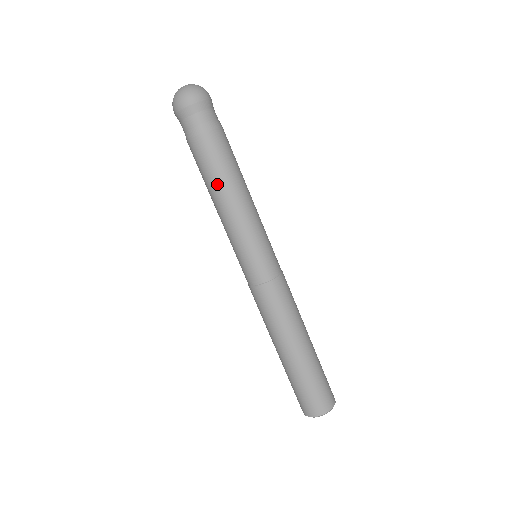
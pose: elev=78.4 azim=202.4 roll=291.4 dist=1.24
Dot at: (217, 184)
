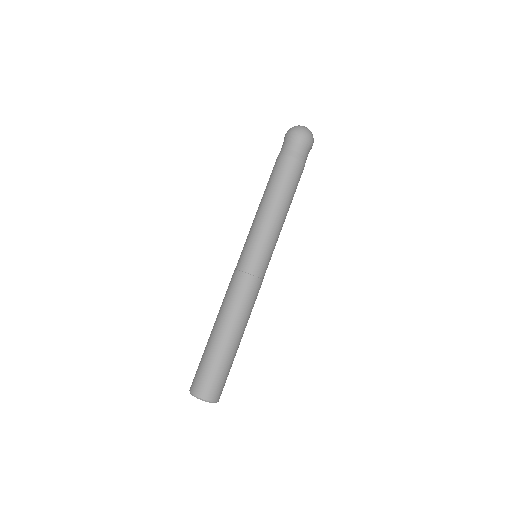
Dot at: (269, 190)
